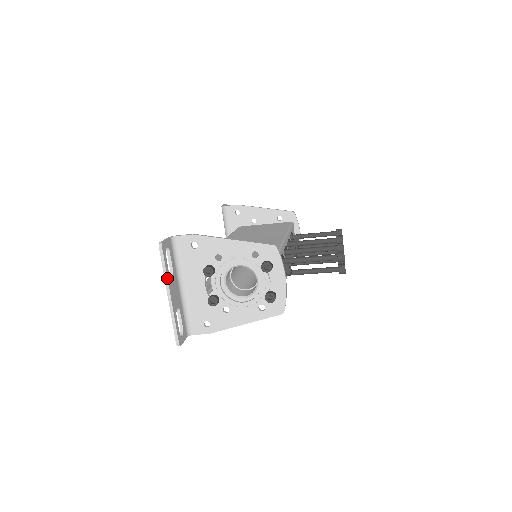
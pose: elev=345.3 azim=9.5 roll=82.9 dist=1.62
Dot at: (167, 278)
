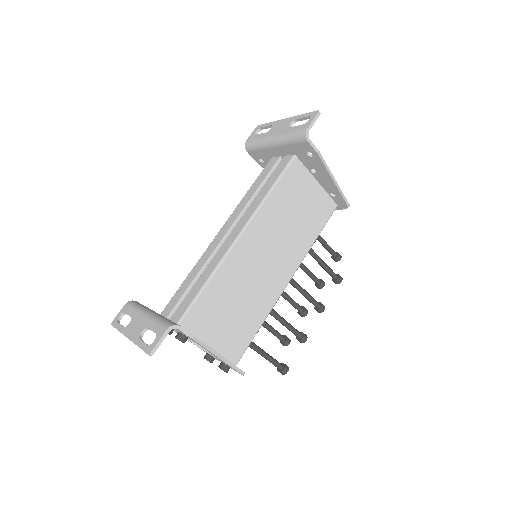
Dot at: occluded
